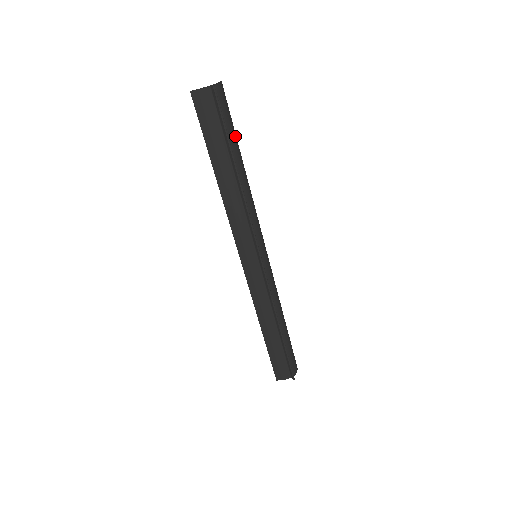
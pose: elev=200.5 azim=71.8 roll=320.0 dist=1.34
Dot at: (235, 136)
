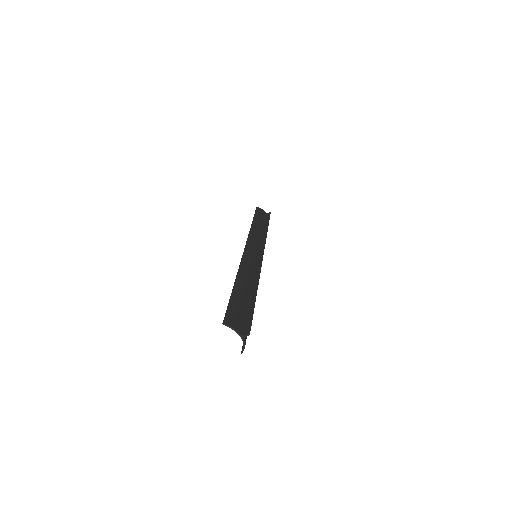
Dot at: occluded
